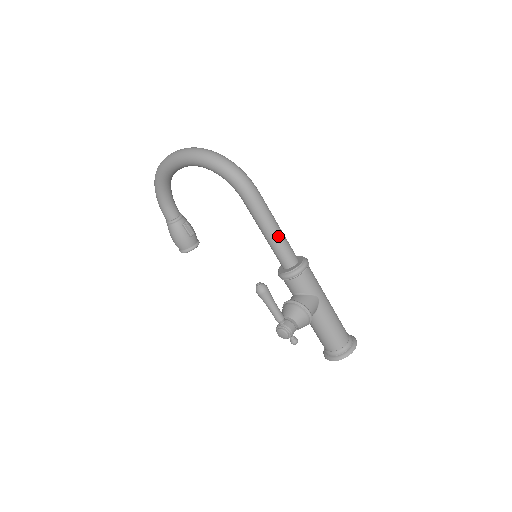
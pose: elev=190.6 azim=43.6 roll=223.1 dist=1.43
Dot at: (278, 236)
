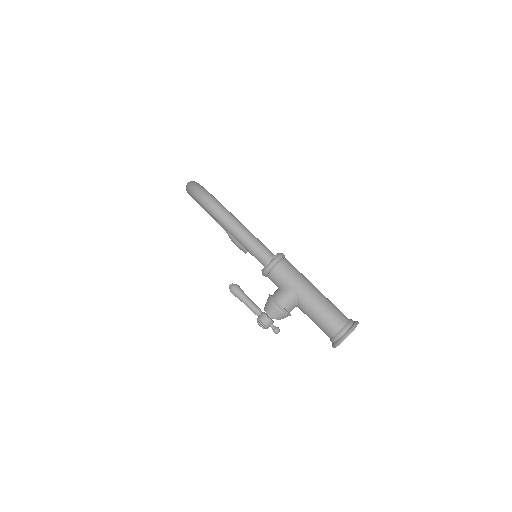
Dot at: (245, 241)
